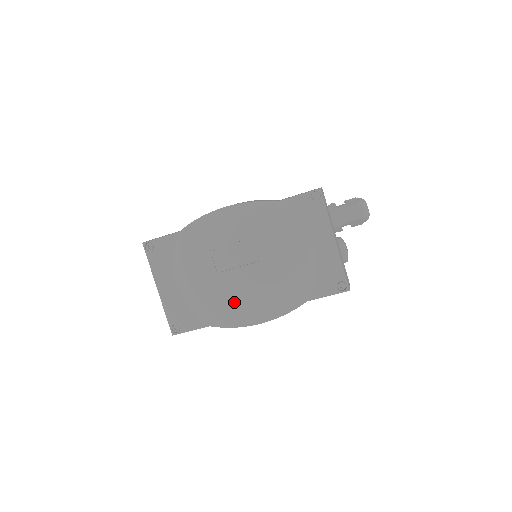
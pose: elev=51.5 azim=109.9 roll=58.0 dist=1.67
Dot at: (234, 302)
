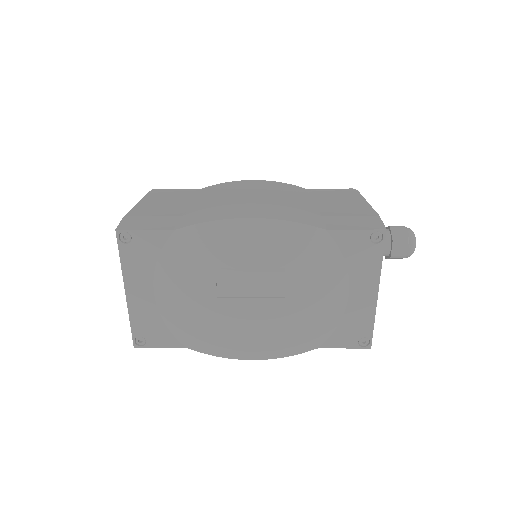
Dot at: (229, 333)
